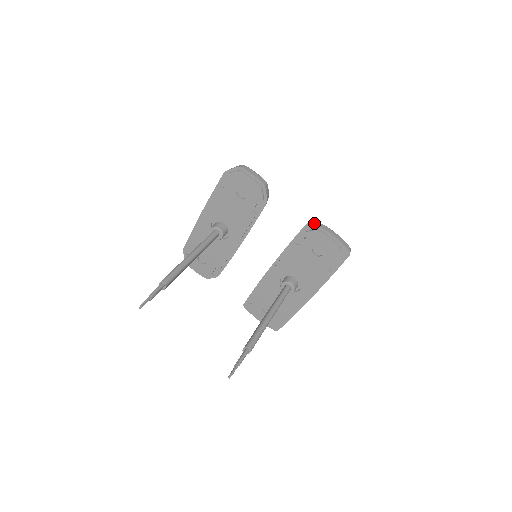
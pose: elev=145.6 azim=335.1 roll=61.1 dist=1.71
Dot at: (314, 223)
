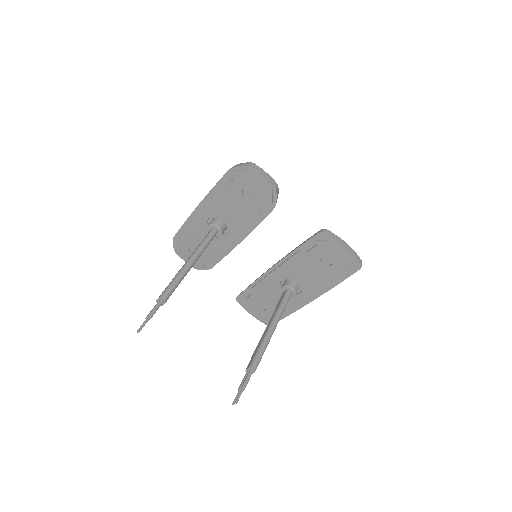
Dot at: (326, 233)
